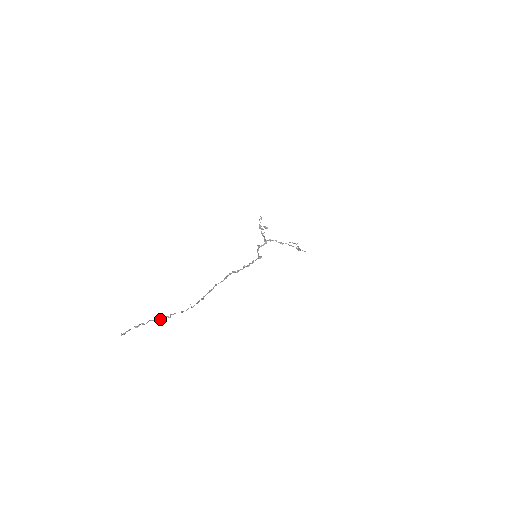
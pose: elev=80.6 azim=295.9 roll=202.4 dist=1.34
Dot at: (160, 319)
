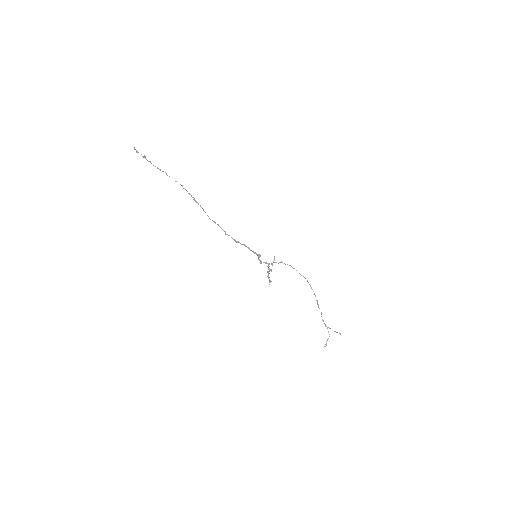
Dot at: (159, 169)
